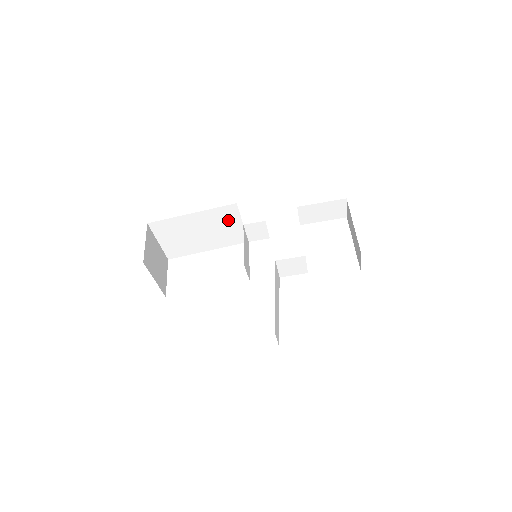
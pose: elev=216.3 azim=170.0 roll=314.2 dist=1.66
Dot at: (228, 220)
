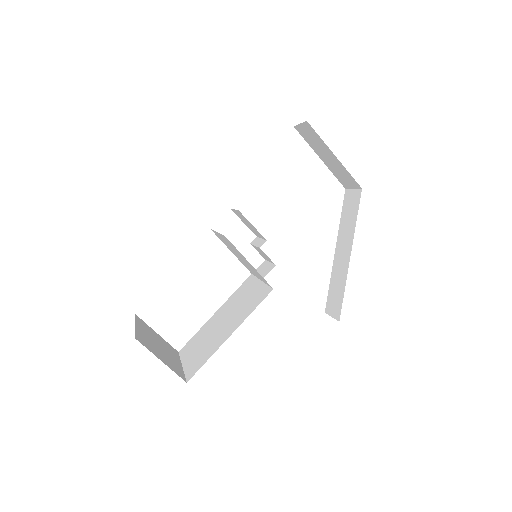
Dot at: occluded
